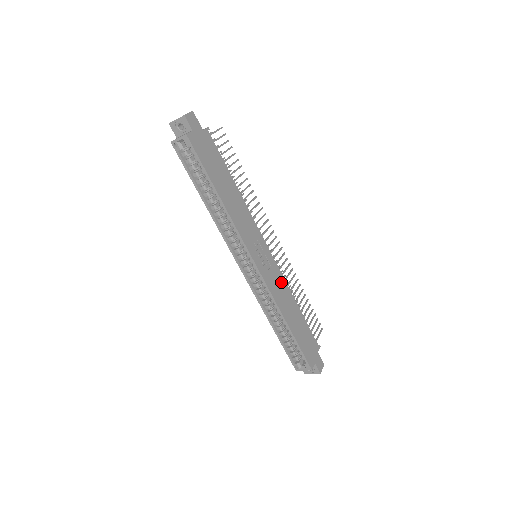
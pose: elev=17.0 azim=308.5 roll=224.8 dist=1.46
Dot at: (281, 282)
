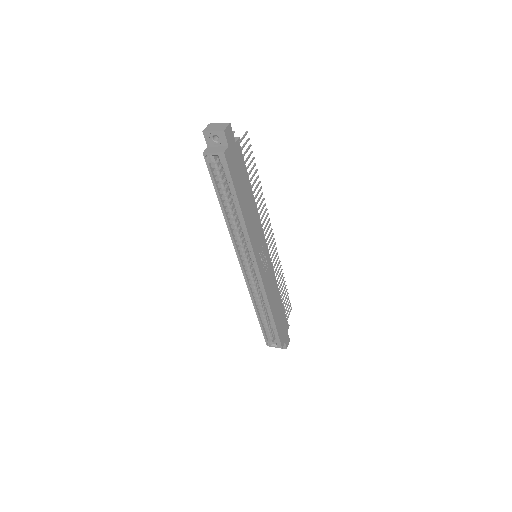
Dot at: (273, 278)
